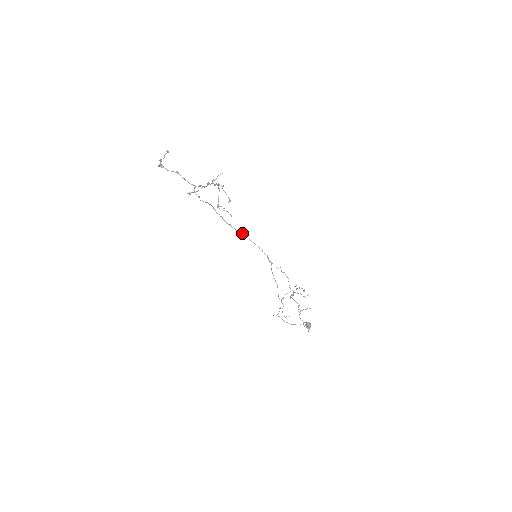
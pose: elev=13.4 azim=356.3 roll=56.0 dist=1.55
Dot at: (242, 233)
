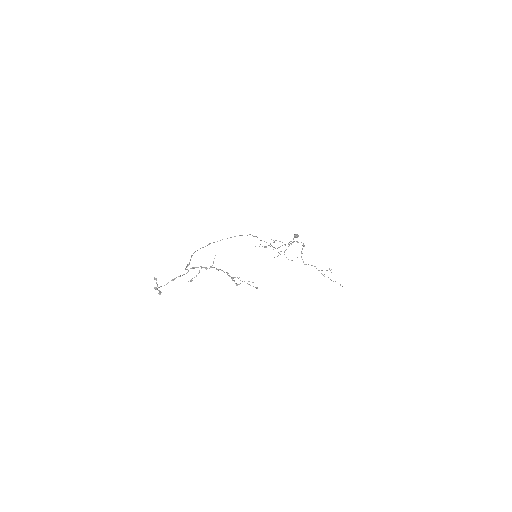
Dot at: (222, 239)
